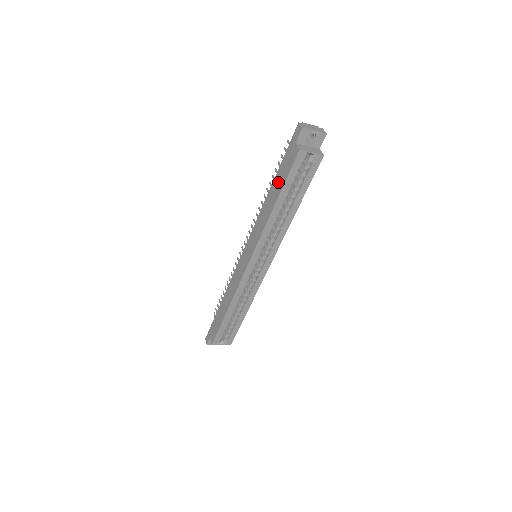
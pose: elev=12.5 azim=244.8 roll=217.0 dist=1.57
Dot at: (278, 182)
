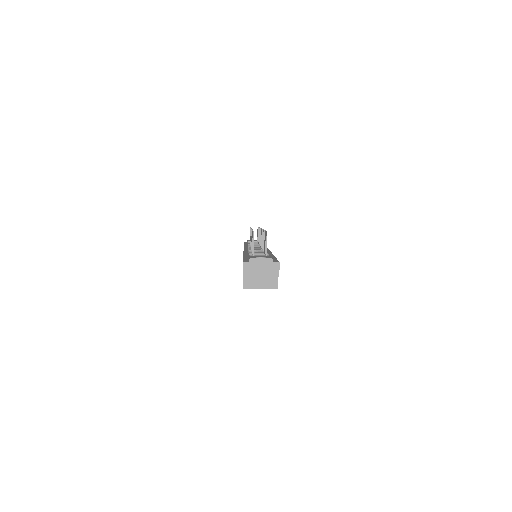
Dot at: occluded
